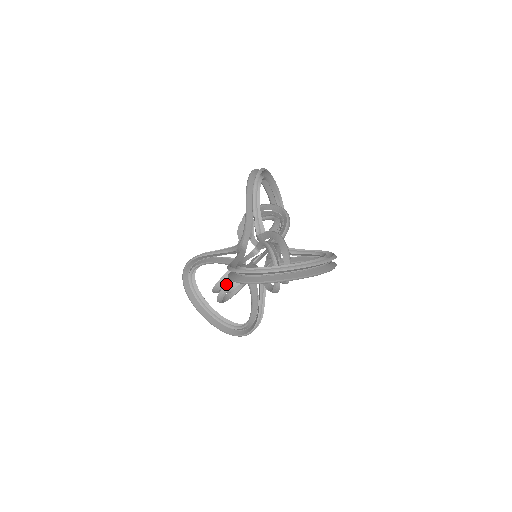
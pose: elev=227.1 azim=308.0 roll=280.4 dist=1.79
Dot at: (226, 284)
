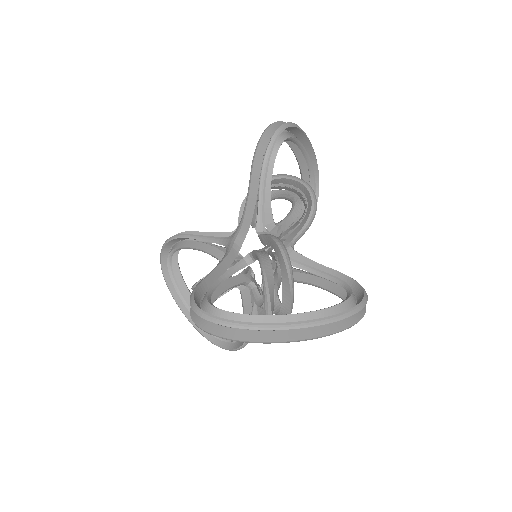
Dot at: occluded
